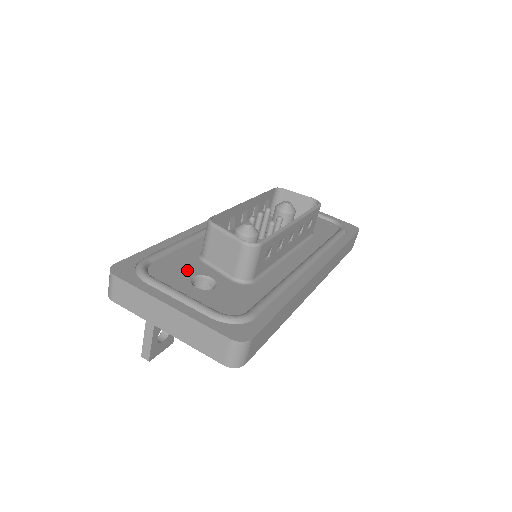
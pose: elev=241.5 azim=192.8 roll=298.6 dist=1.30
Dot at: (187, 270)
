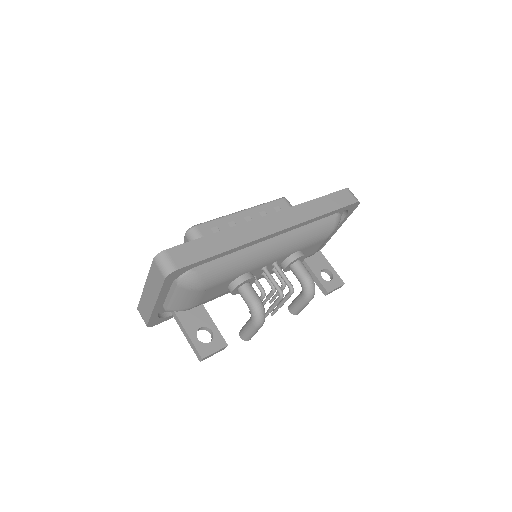
Dot at: occluded
